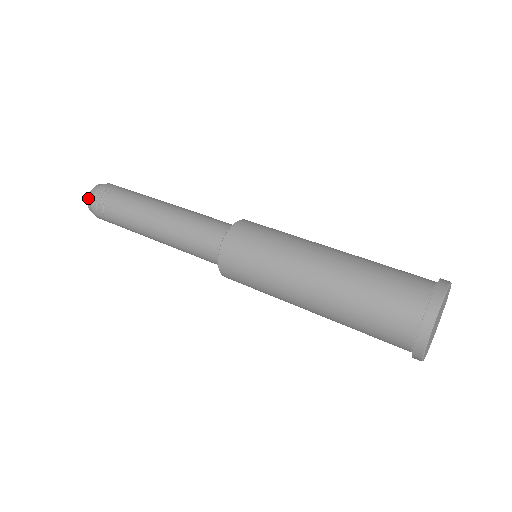
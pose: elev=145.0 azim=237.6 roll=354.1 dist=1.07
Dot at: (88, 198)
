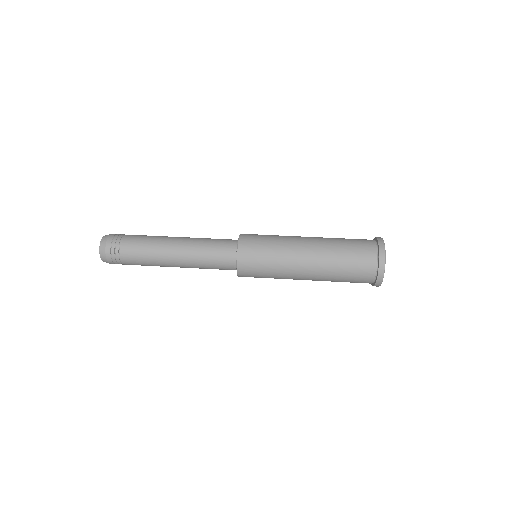
Dot at: (102, 239)
